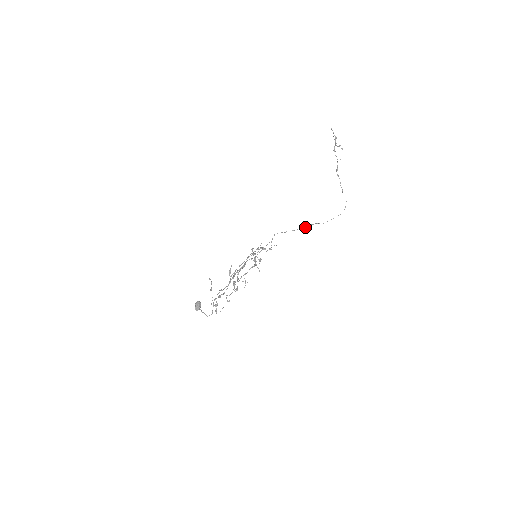
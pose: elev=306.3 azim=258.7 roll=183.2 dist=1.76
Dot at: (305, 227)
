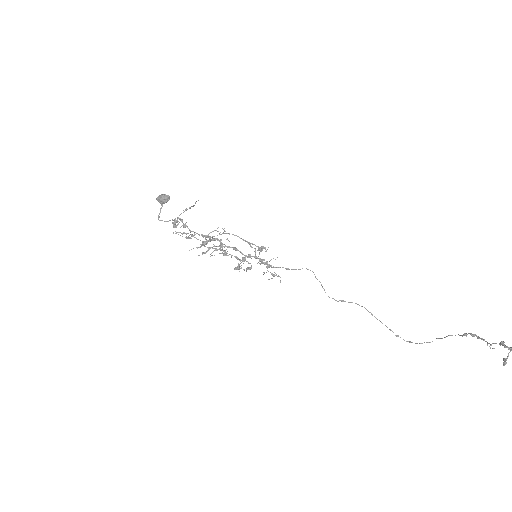
Dot at: (342, 301)
